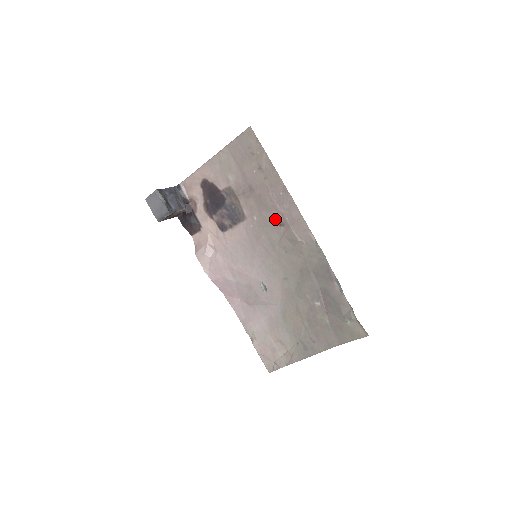
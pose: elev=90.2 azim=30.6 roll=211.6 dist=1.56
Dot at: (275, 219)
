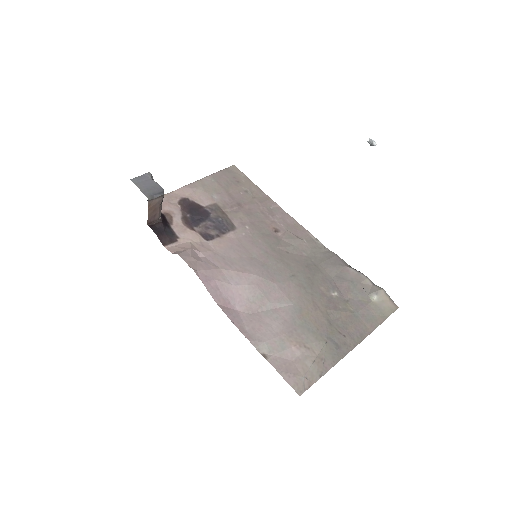
Dot at: (269, 226)
